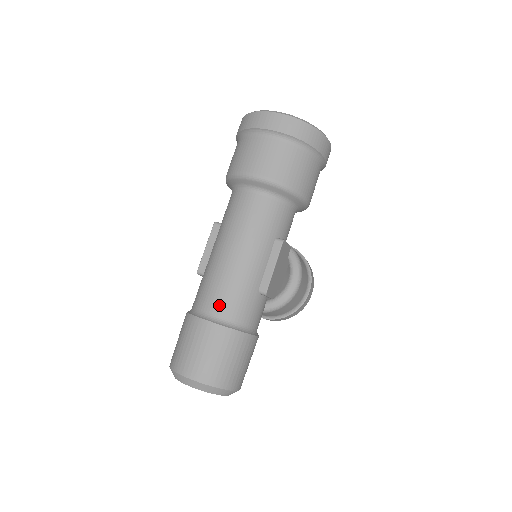
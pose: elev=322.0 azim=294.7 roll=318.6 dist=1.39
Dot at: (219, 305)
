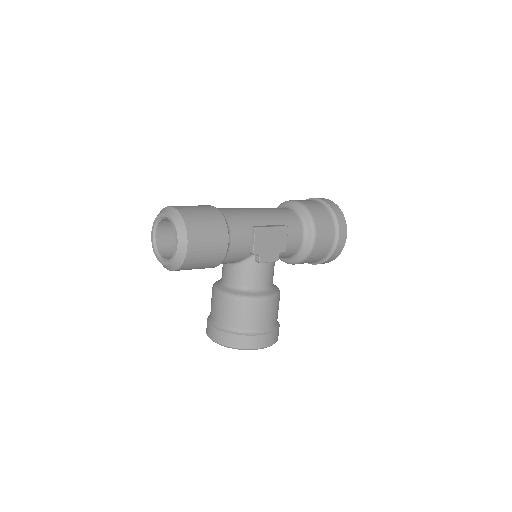
Dot at: (224, 209)
